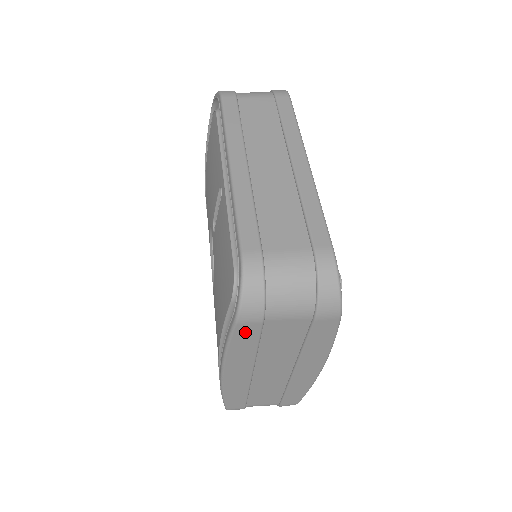
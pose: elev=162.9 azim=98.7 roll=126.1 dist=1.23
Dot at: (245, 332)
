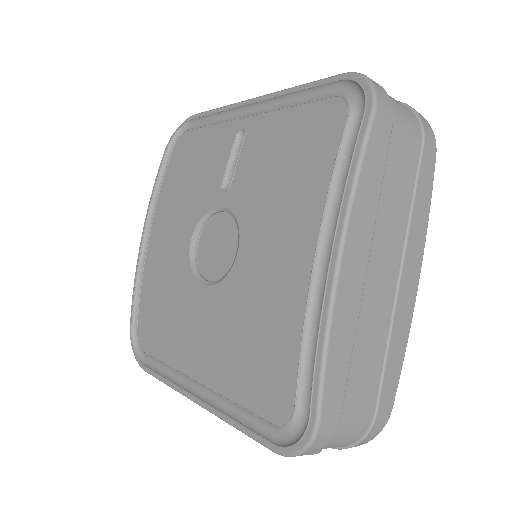
Dot at: (378, 139)
